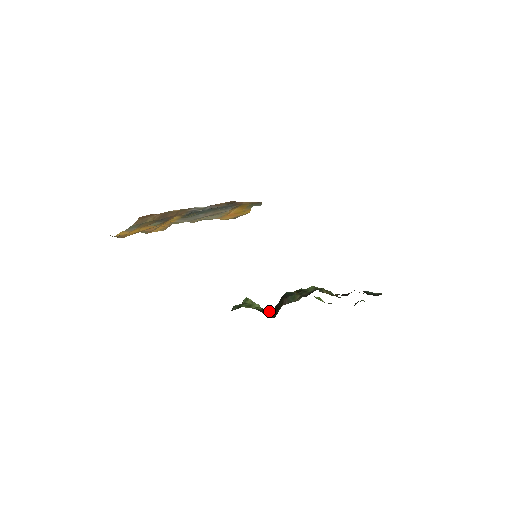
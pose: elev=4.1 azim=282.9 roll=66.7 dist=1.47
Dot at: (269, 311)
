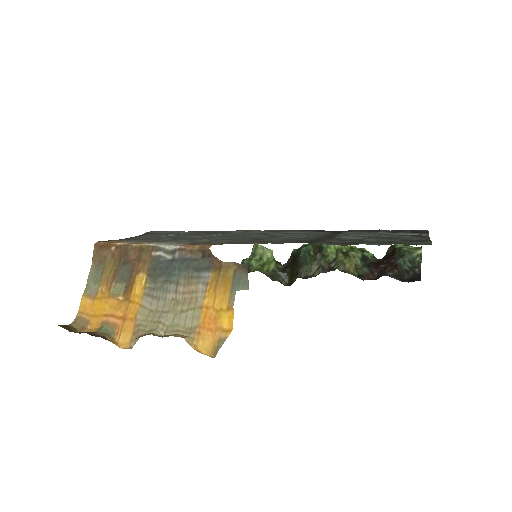
Dot at: (283, 269)
